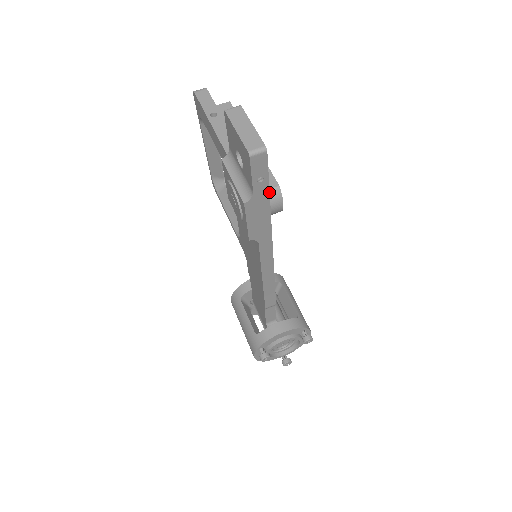
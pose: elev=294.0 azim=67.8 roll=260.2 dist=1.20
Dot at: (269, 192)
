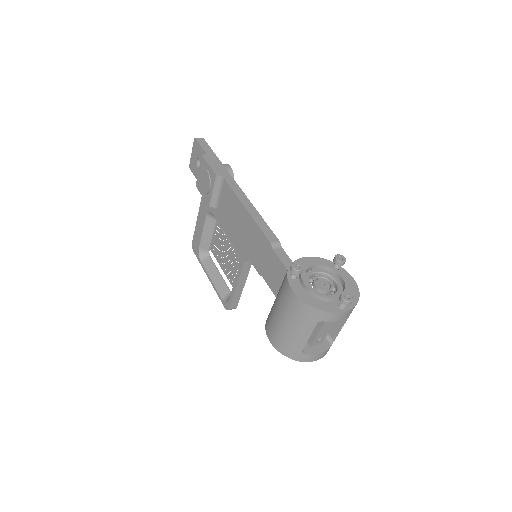
Dot at: (214, 154)
